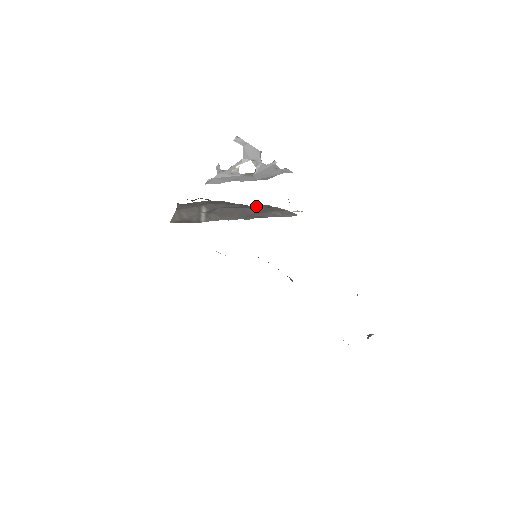
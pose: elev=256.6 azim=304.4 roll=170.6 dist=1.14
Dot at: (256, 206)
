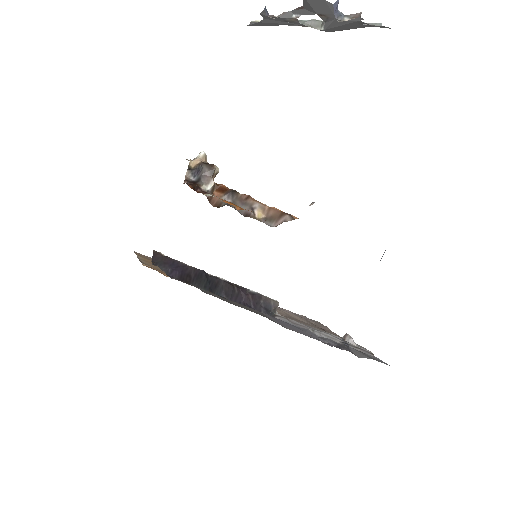
Dot at: occluded
